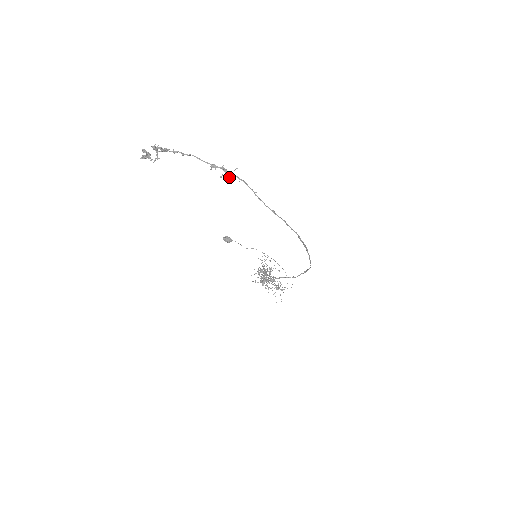
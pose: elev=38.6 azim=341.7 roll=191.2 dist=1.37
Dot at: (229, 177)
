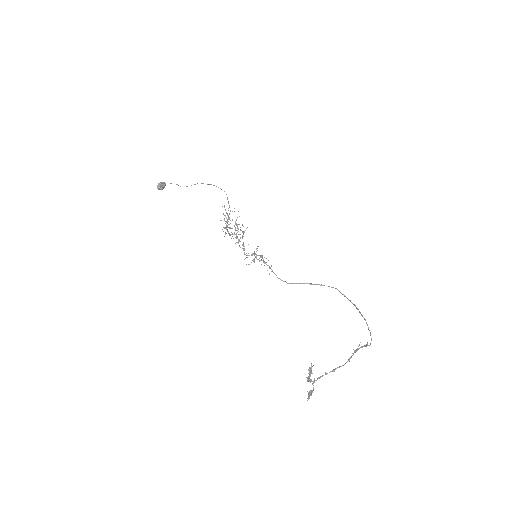
Dot at: (353, 349)
